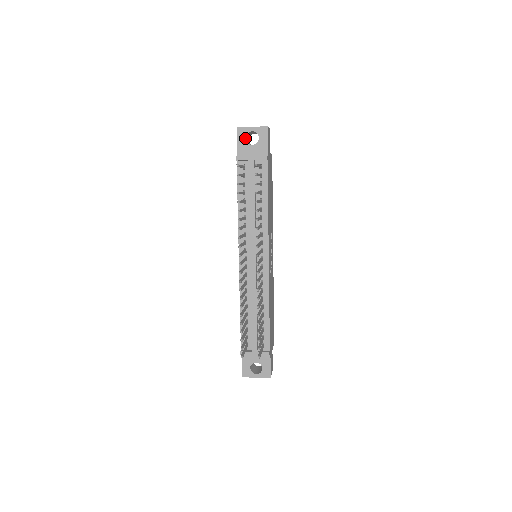
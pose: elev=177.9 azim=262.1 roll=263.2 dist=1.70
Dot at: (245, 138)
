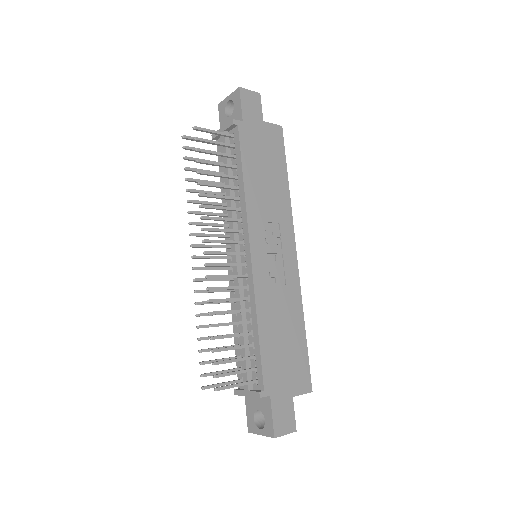
Dot at: (224, 112)
